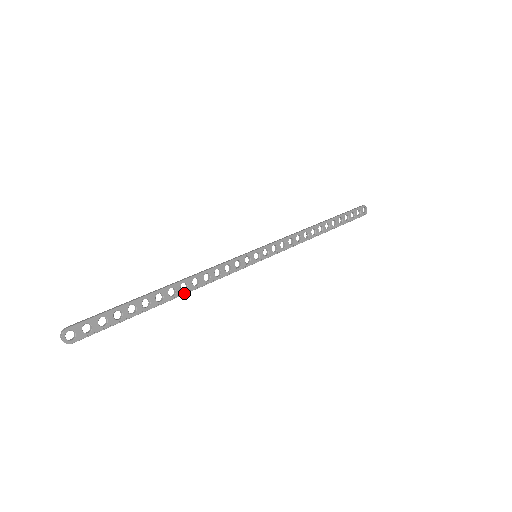
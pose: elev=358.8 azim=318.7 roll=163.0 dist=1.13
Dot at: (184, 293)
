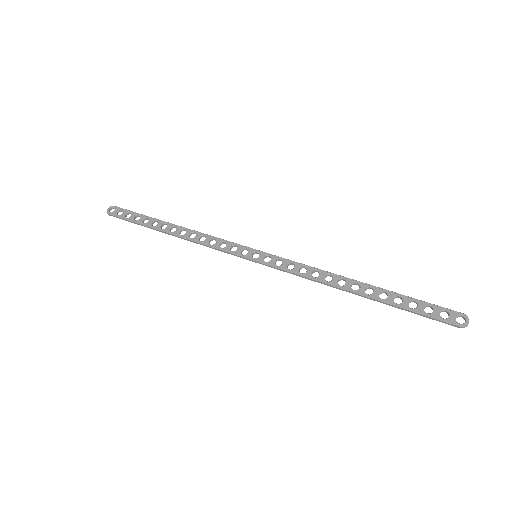
Dot at: (179, 236)
